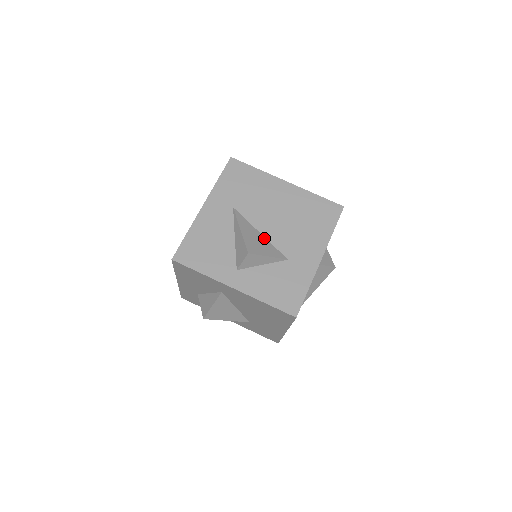
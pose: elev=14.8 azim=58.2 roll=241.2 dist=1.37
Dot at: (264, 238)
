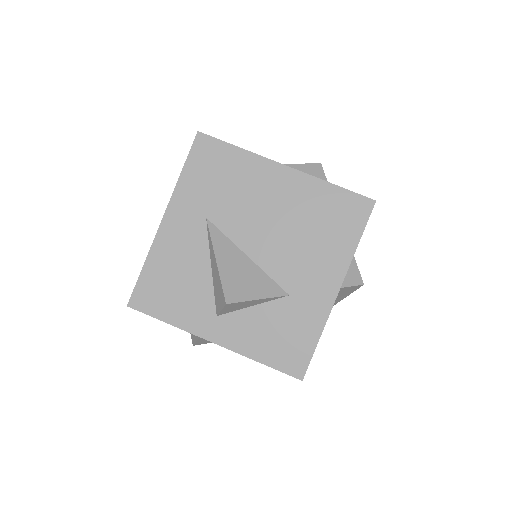
Dot at: (253, 264)
